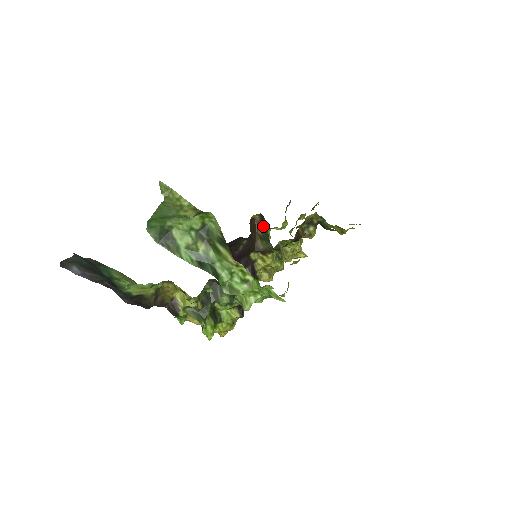
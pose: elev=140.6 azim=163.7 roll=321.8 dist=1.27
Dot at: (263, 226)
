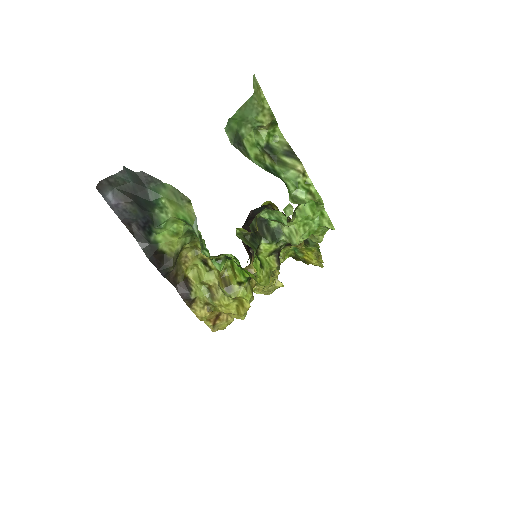
Dot at: occluded
